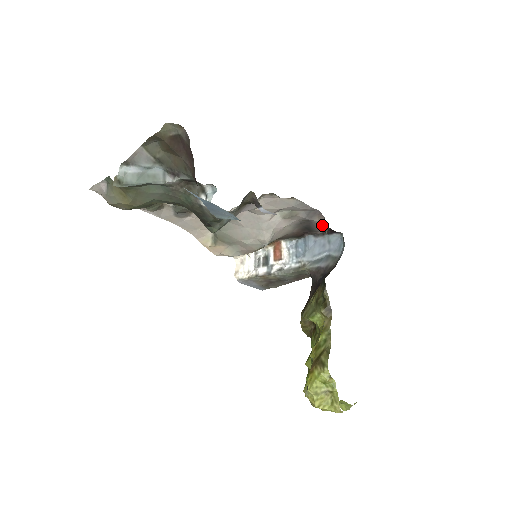
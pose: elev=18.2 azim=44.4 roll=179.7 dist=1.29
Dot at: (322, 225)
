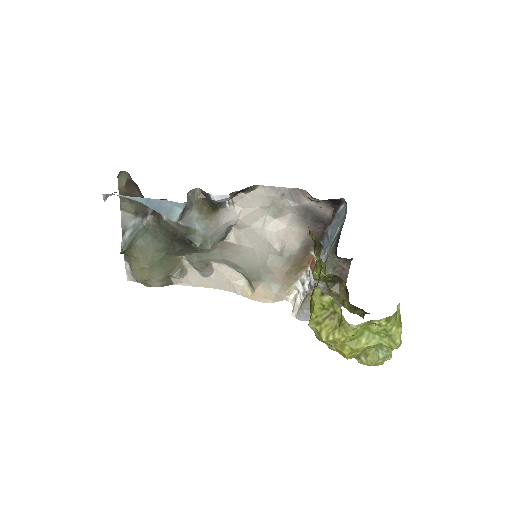
Dot at: (321, 205)
